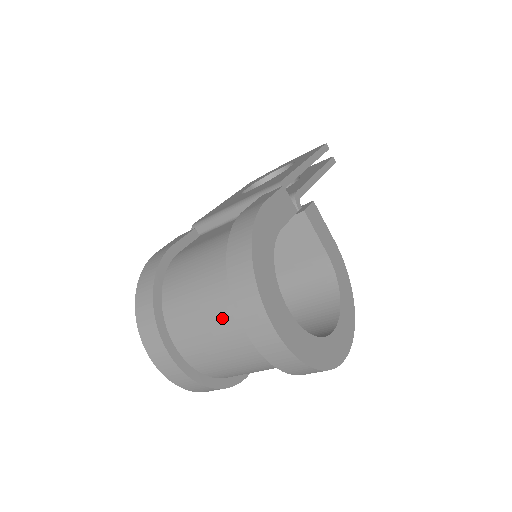
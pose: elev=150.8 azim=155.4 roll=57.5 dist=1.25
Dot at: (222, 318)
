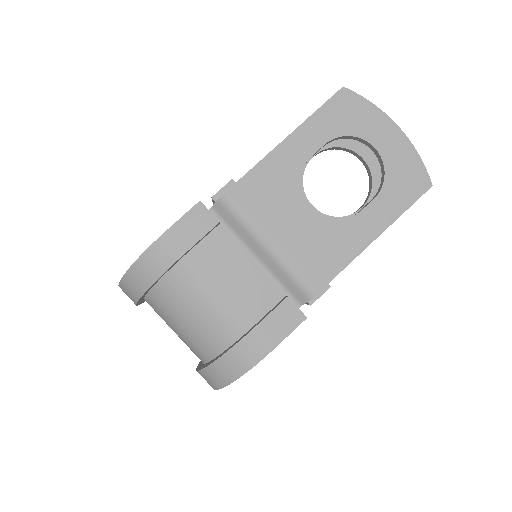
Dot at: (188, 346)
